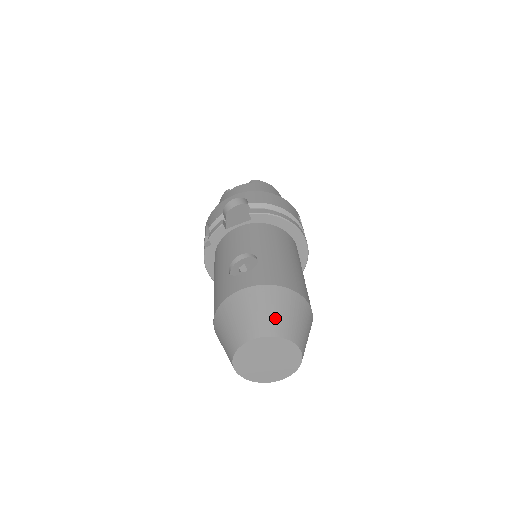
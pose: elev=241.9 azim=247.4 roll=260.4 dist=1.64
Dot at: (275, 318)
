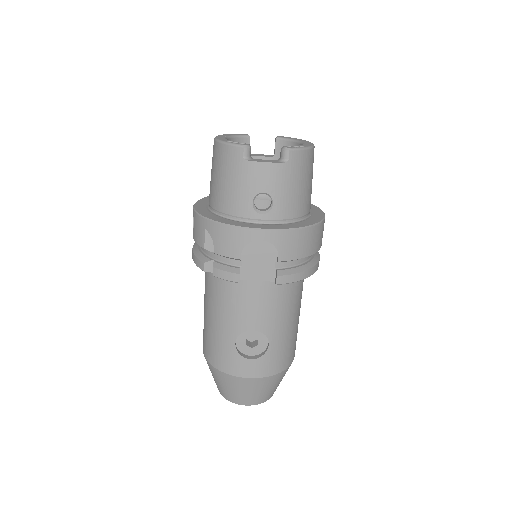
Dot at: (268, 393)
